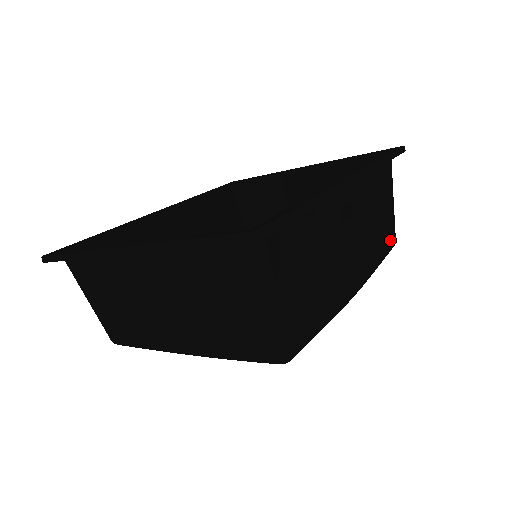
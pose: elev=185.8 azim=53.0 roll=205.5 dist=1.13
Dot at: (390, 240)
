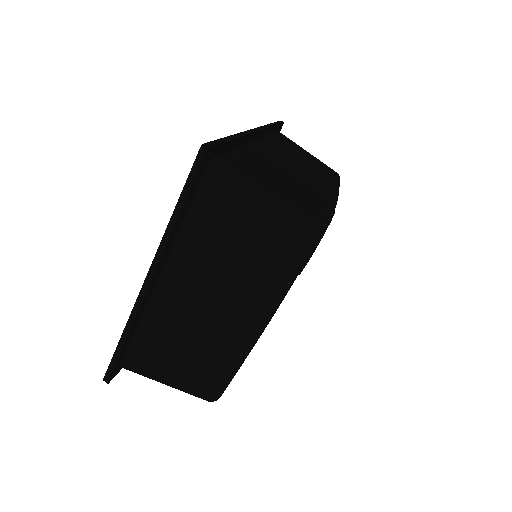
Dot at: (331, 172)
